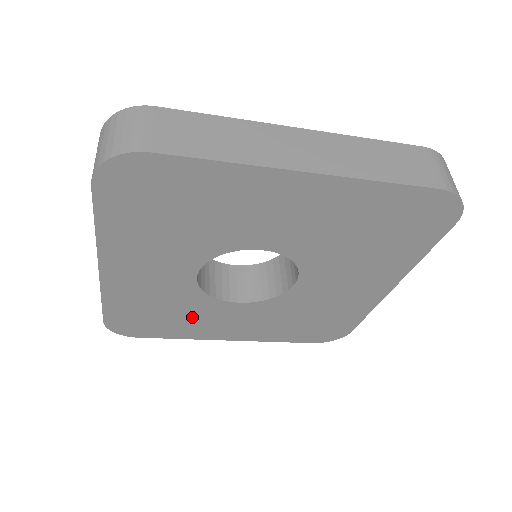
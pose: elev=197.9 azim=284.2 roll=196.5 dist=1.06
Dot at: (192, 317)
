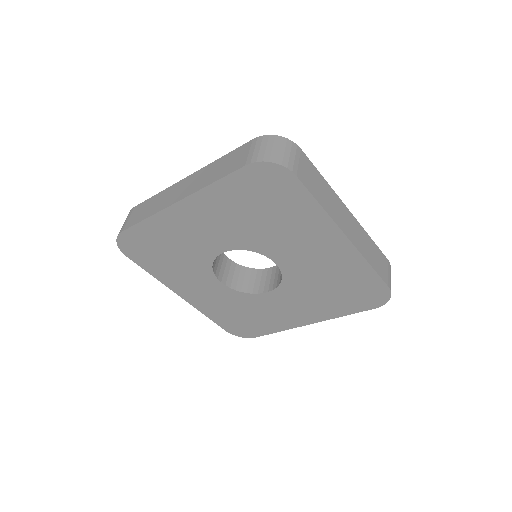
Dot at: (261, 312)
